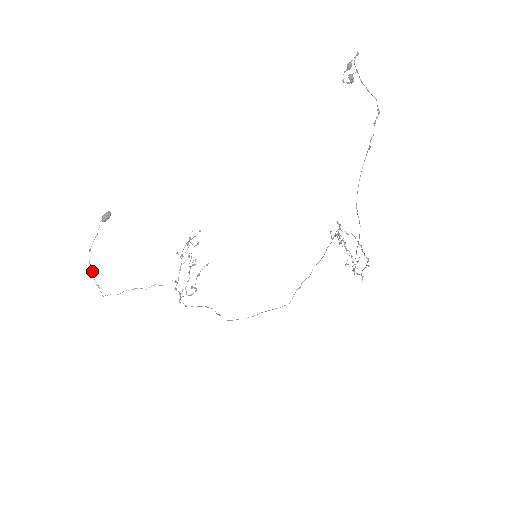
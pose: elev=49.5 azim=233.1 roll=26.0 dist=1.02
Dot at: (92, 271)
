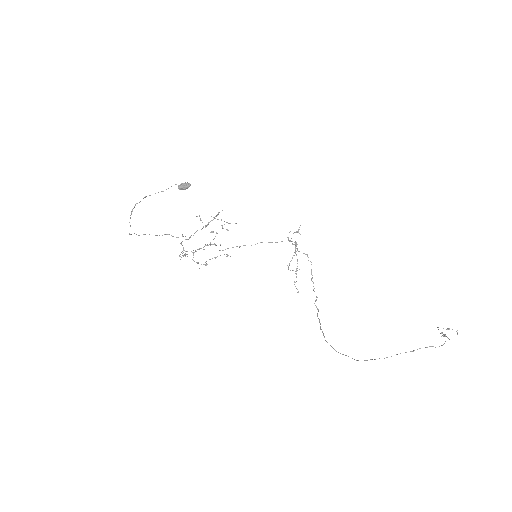
Dot at: occluded
